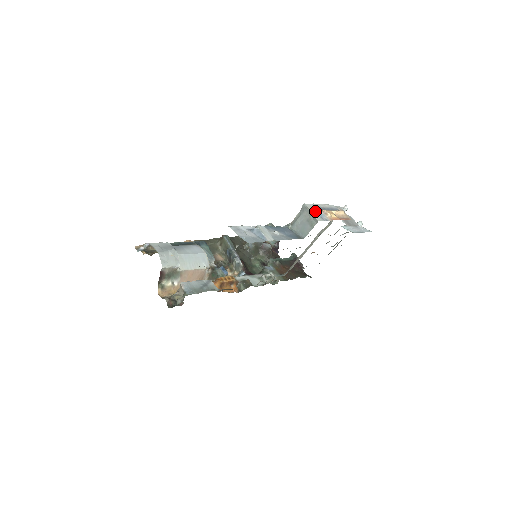
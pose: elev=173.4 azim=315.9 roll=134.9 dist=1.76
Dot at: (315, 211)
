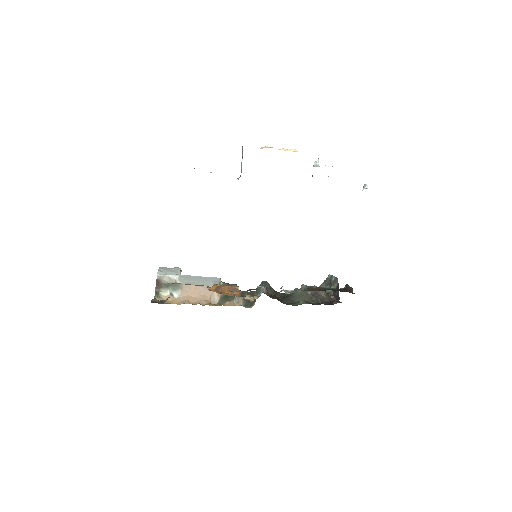
Dot at: occluded
